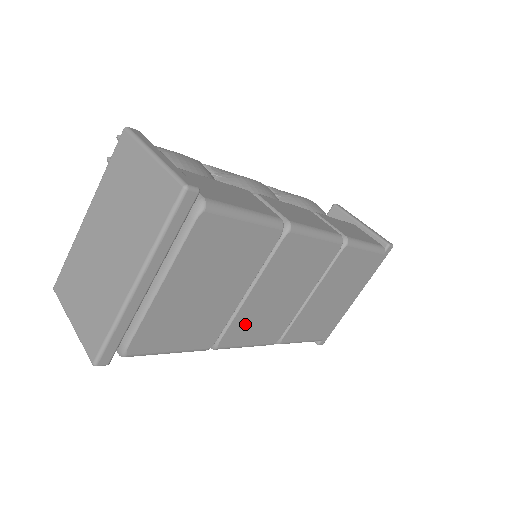
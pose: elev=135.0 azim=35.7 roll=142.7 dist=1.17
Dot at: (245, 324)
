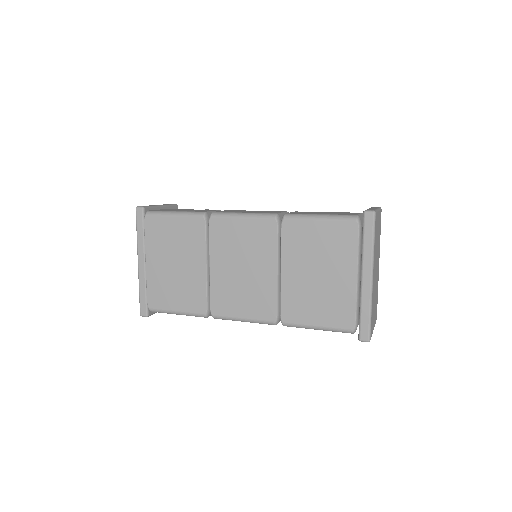
Dot at: (224, 295)
